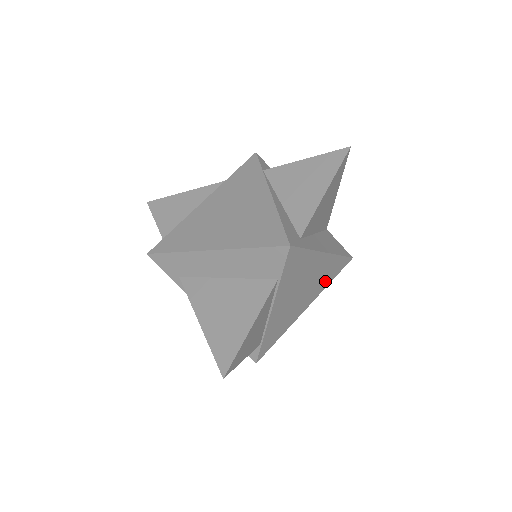
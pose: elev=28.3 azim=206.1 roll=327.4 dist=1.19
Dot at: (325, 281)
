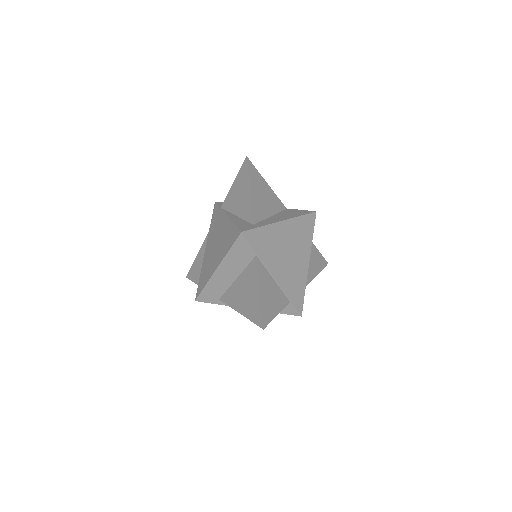
Dot at: (306, 238)
